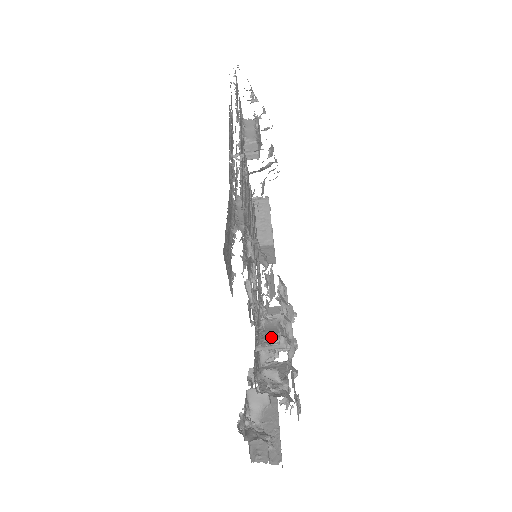
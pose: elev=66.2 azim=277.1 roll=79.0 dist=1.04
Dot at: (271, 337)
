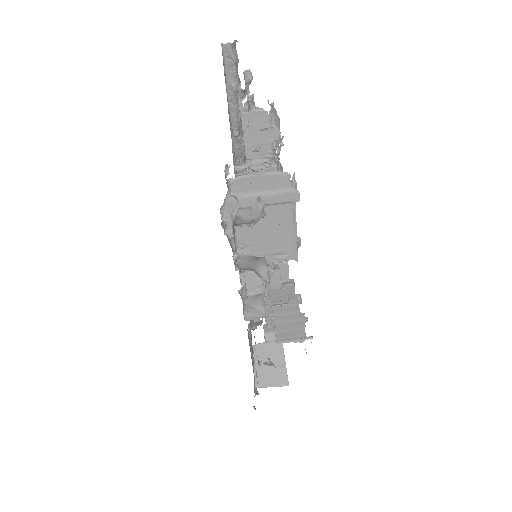
Dot at: occluded
